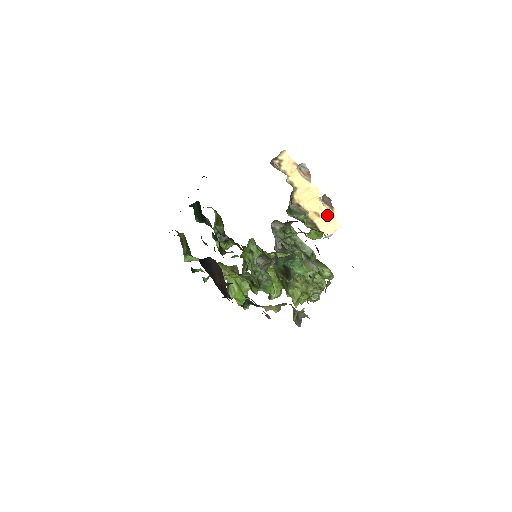
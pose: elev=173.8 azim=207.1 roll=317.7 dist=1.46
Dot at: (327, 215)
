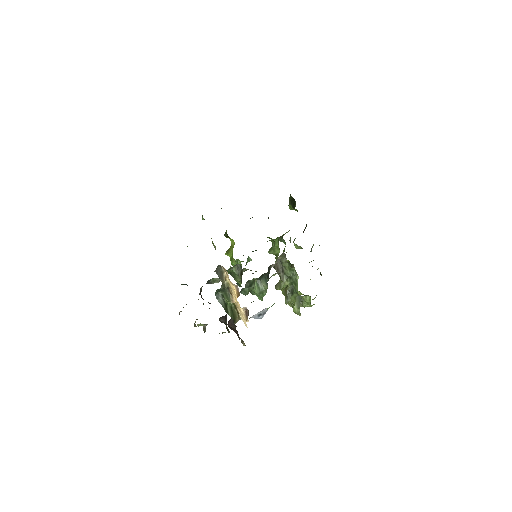
Dot at: (243, 316)
